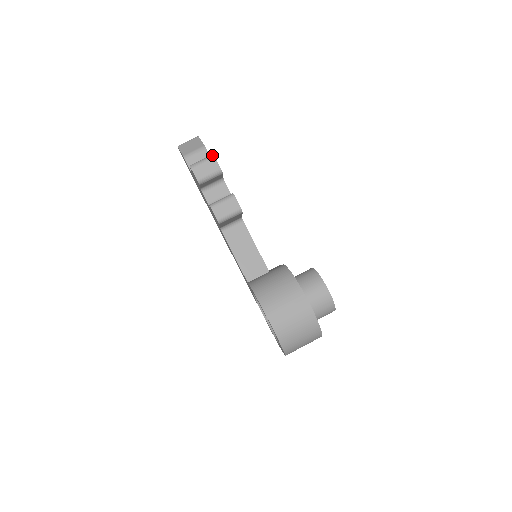
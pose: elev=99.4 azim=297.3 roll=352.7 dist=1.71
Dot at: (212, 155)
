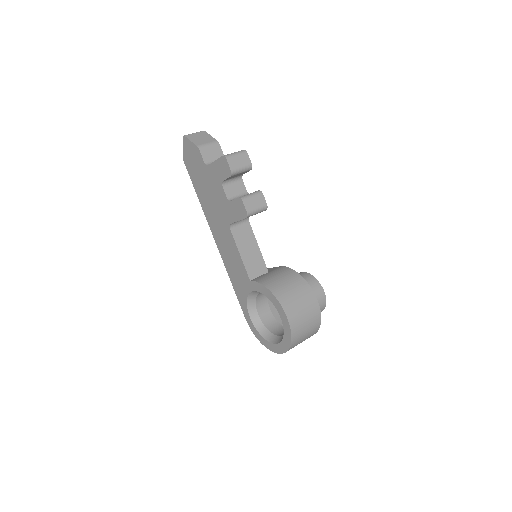
Dot at: (244, 150)
